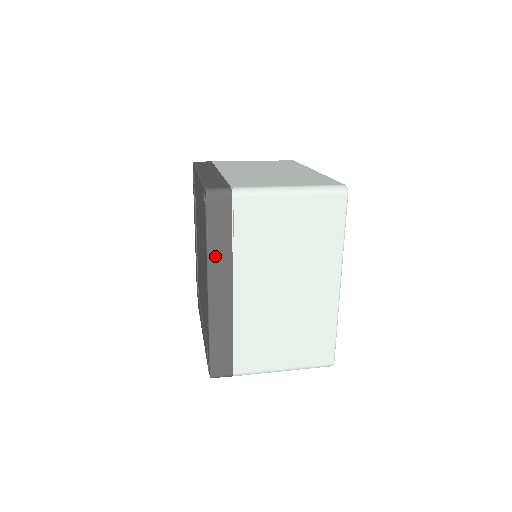
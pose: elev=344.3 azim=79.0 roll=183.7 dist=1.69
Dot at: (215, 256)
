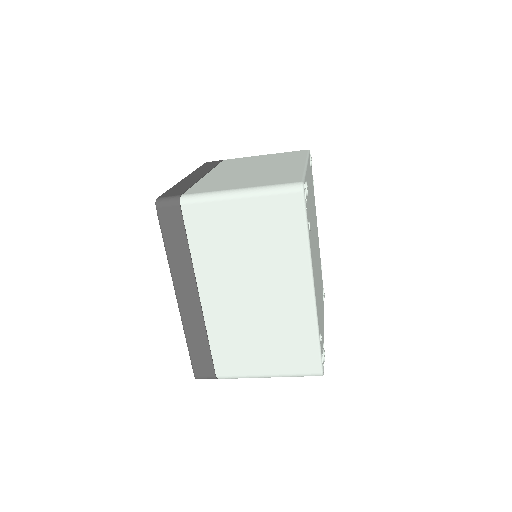
Dot at: (176, 263)
